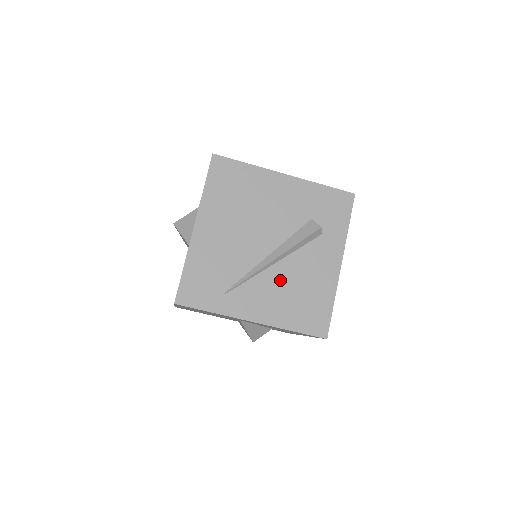
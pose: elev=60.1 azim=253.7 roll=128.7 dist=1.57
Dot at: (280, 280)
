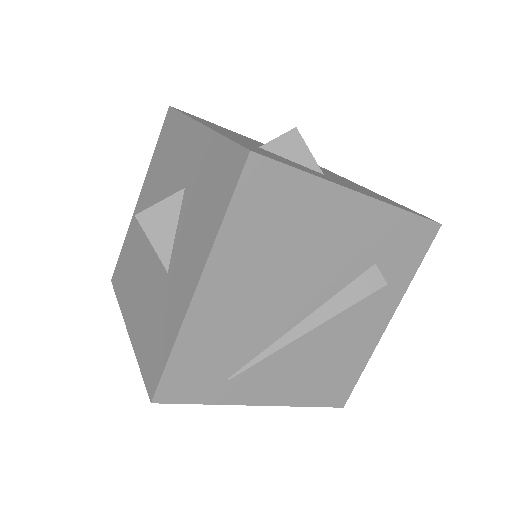
Dot at: (309, 351)
